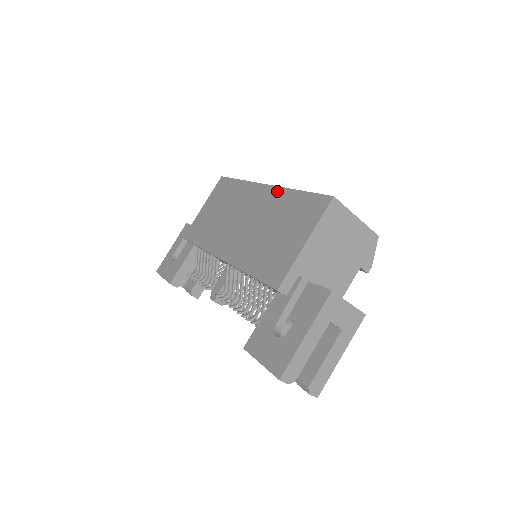
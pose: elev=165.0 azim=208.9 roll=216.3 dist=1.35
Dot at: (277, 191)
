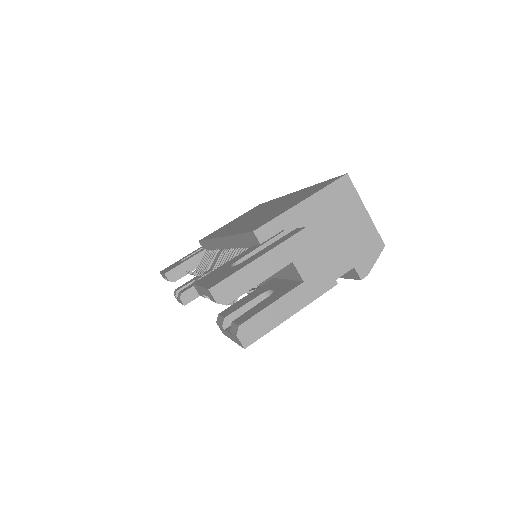
Dot at: (299, 191)
